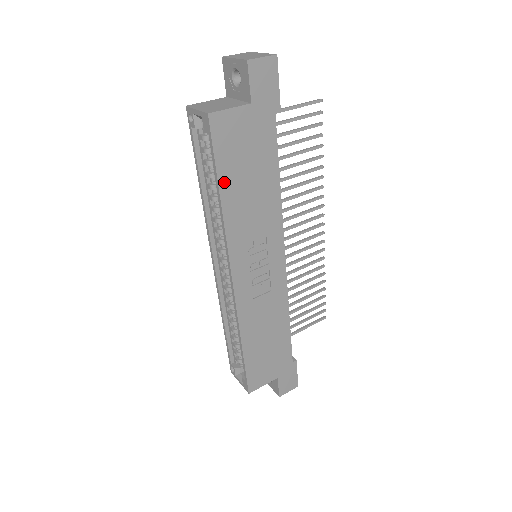
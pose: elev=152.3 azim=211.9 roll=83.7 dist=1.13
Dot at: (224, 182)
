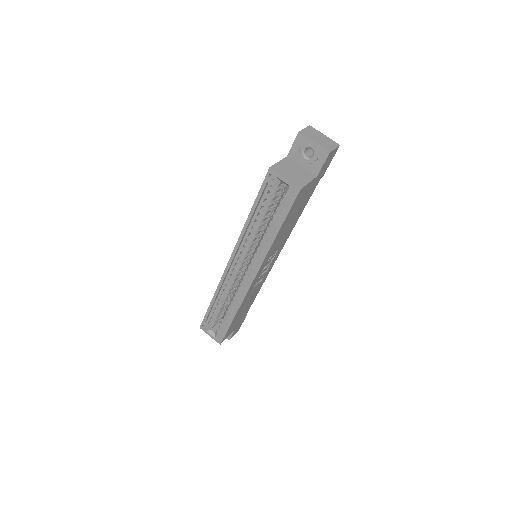
Dot at: (283, 226)
